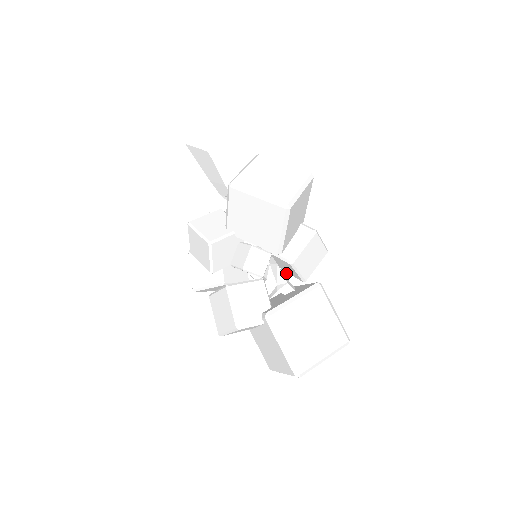
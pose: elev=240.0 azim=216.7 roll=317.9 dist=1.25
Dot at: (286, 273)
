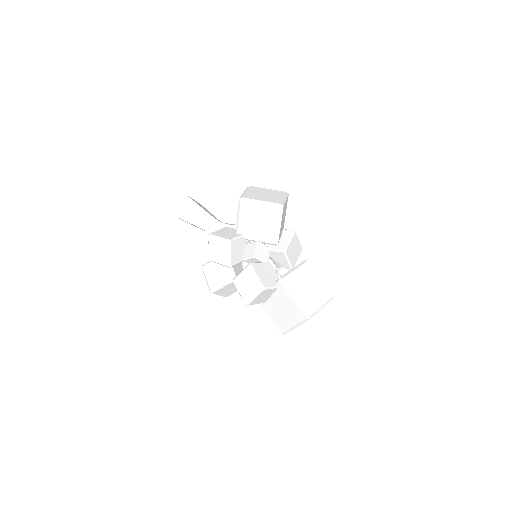
Dot at: occluded
